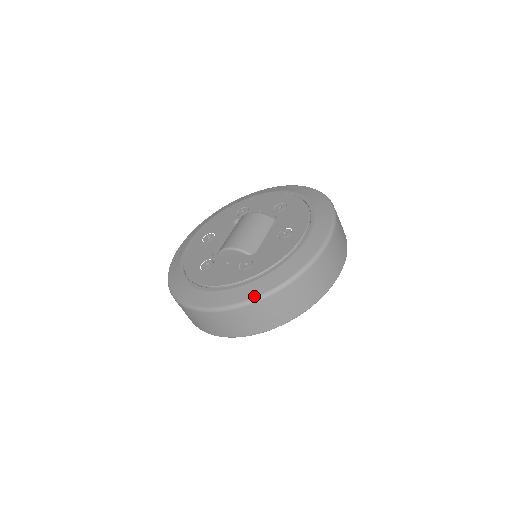
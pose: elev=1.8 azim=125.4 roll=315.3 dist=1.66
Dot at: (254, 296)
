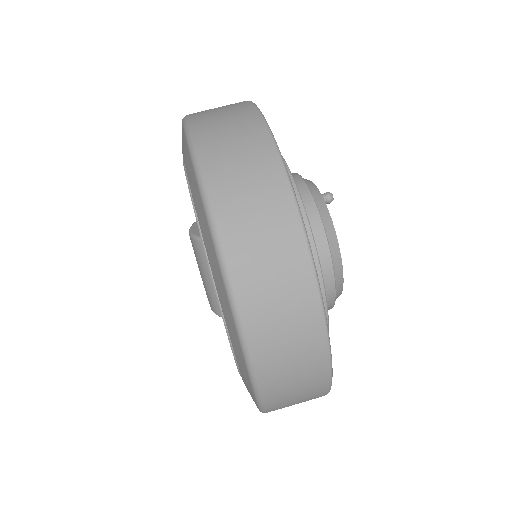
Dot at: occluded
